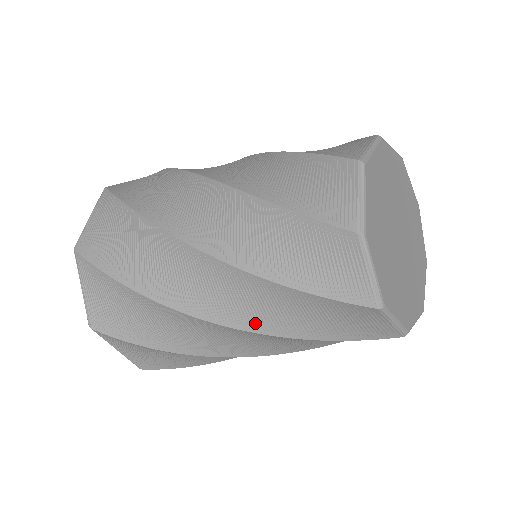
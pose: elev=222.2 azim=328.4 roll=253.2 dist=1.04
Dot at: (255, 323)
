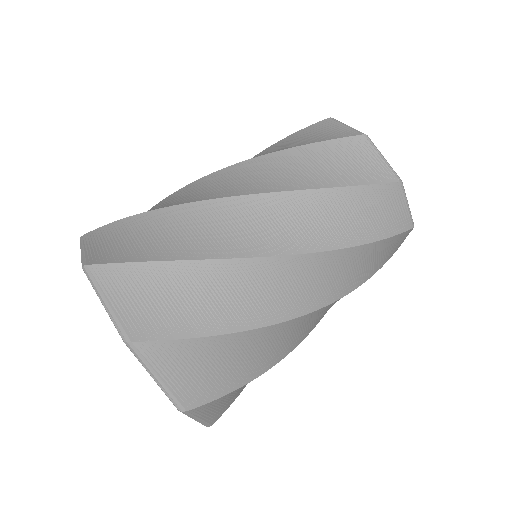
Dot at: (339, 291)
